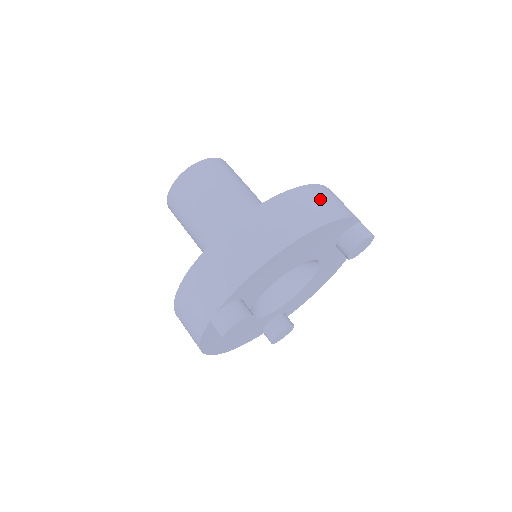
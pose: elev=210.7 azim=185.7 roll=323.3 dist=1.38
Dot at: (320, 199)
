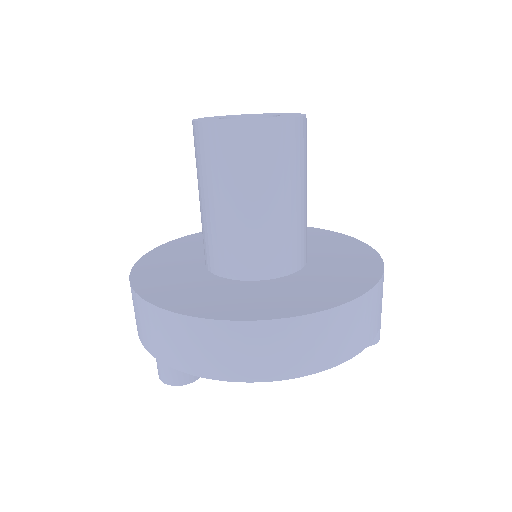
Dot at: (356, 324)
